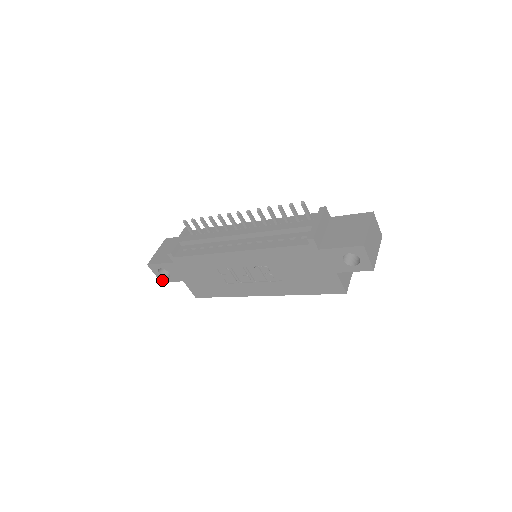
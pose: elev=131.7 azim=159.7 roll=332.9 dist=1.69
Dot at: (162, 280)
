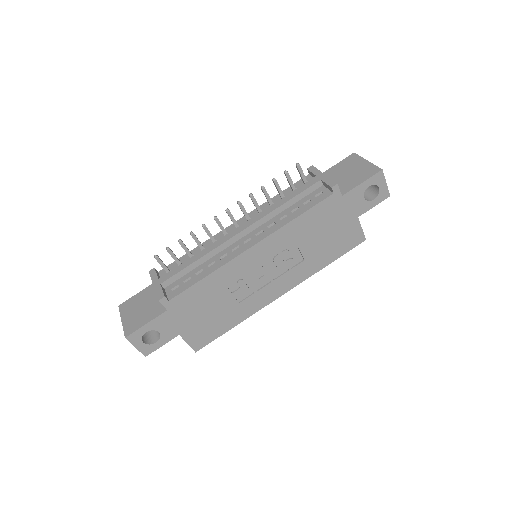
Dot at: (147, 352)
